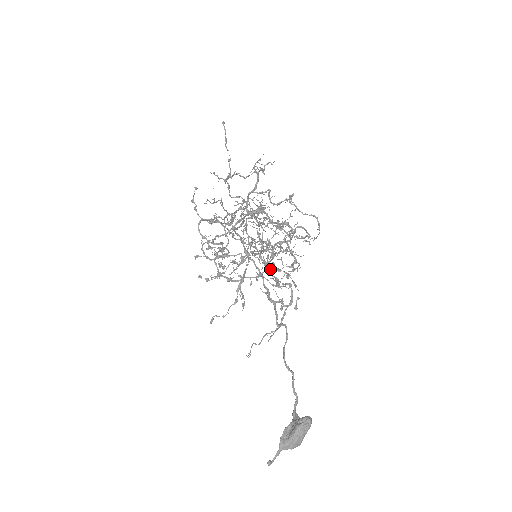
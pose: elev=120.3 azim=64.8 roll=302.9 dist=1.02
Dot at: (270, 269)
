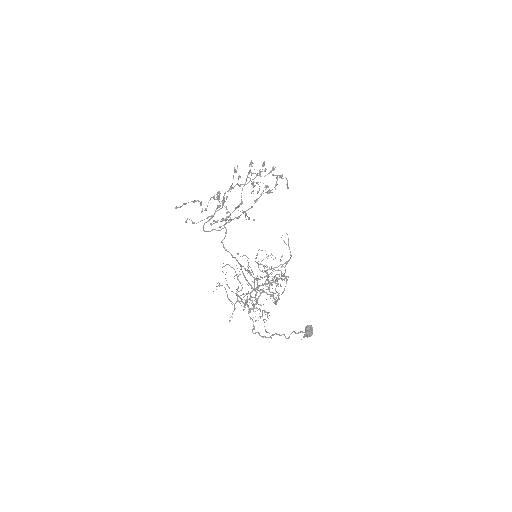
Dot at: (258, 175)
